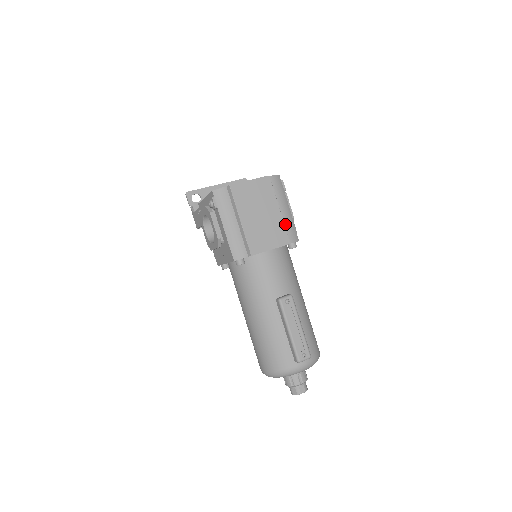
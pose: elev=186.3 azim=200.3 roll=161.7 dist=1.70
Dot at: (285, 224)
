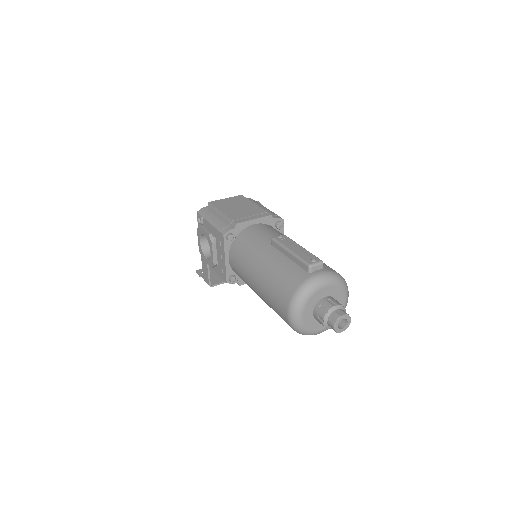
Dot at: occluded
